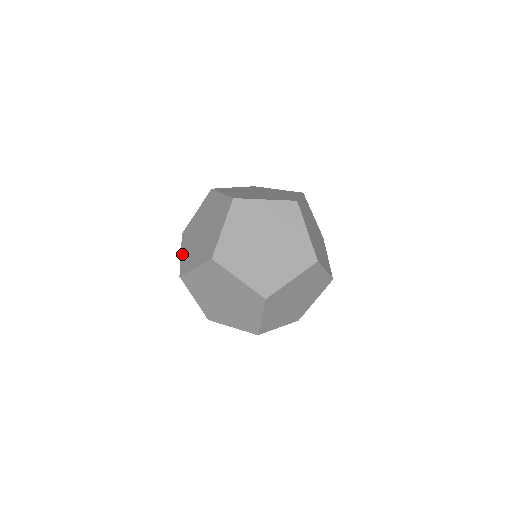
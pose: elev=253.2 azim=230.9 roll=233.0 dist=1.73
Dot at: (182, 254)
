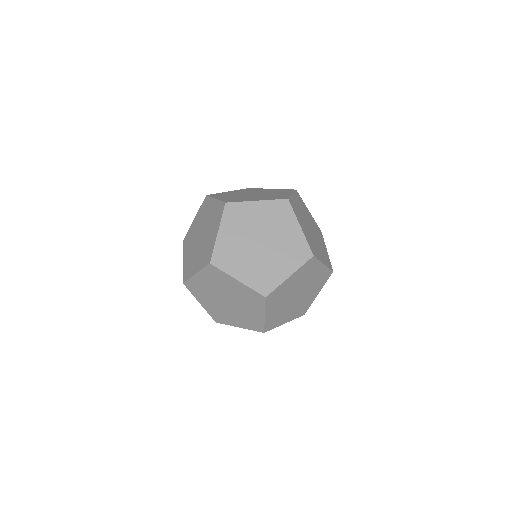
Dot at: (203, 306)
